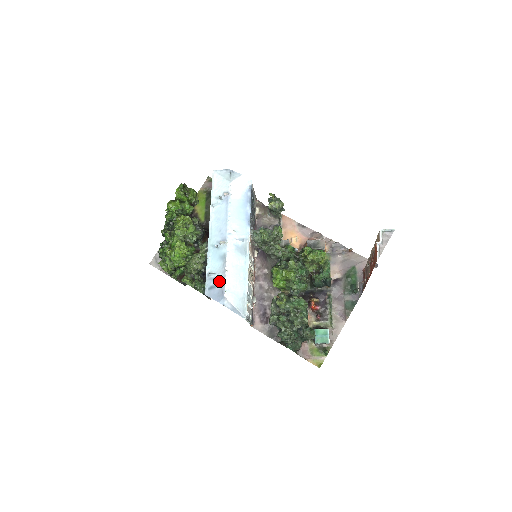
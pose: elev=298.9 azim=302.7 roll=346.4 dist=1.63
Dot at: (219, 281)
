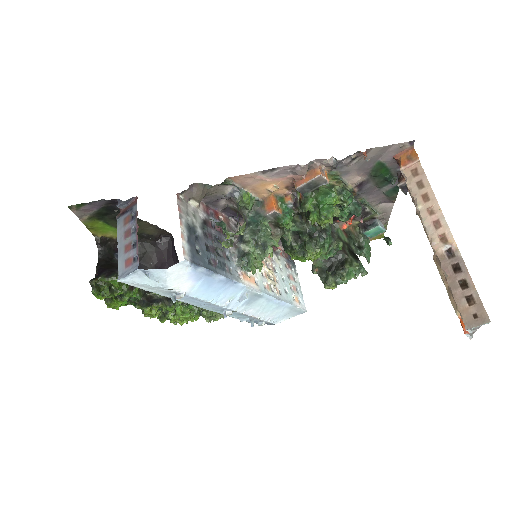
Dot at: (258, 322)
